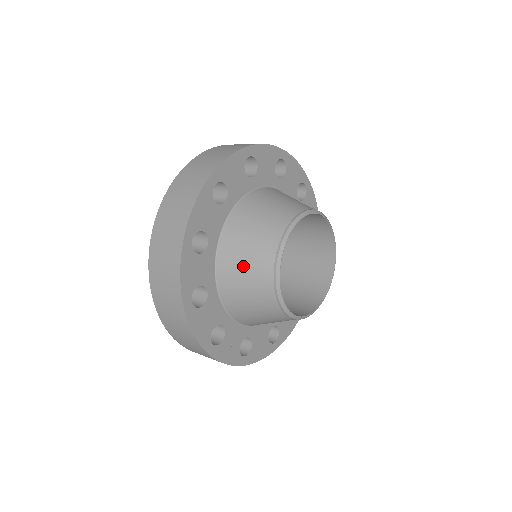
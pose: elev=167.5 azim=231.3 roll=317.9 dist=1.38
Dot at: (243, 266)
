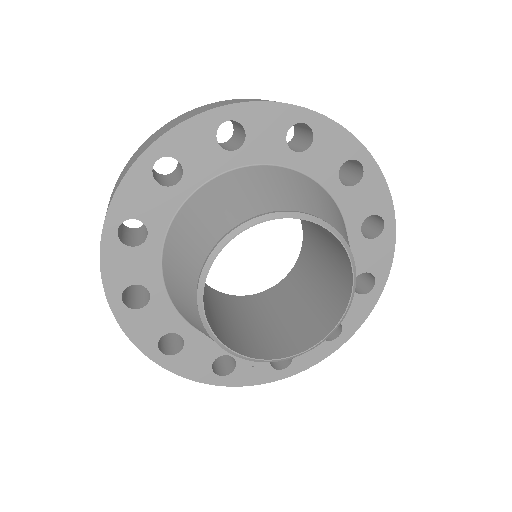
Dot at: (188, 315)
